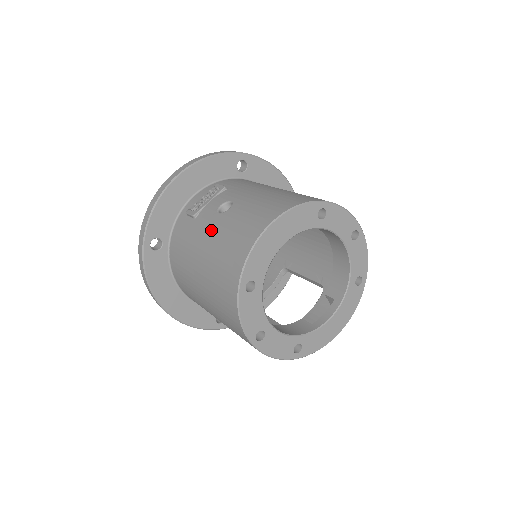
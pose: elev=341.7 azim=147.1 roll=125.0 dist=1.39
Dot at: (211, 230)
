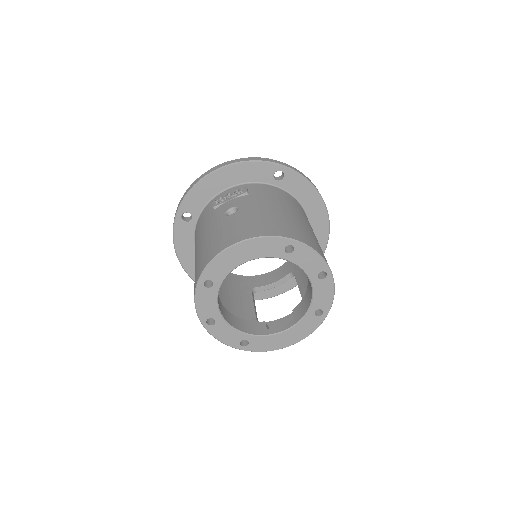
Dot at: (212, 226)
